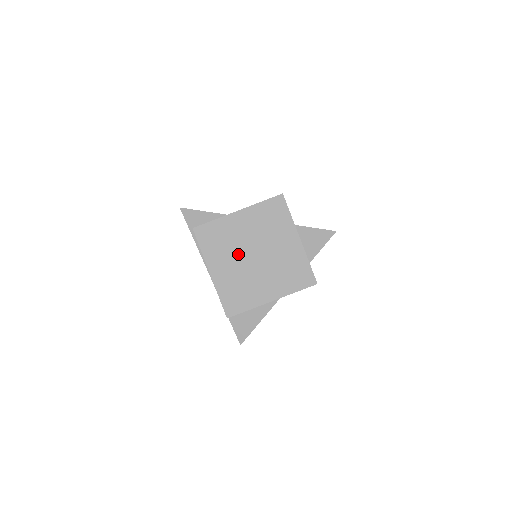
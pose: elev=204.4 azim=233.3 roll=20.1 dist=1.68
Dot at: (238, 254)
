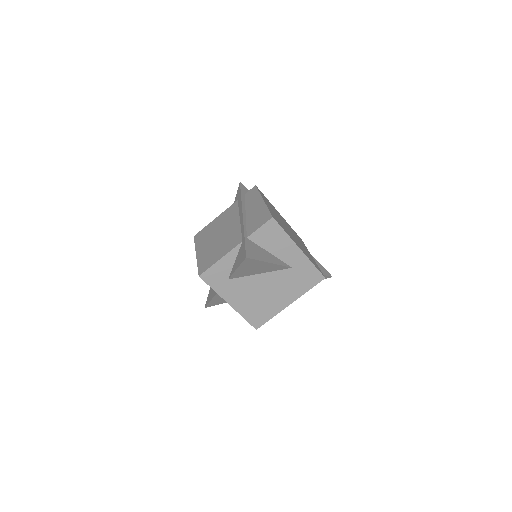
Dot at: (280, 218)
